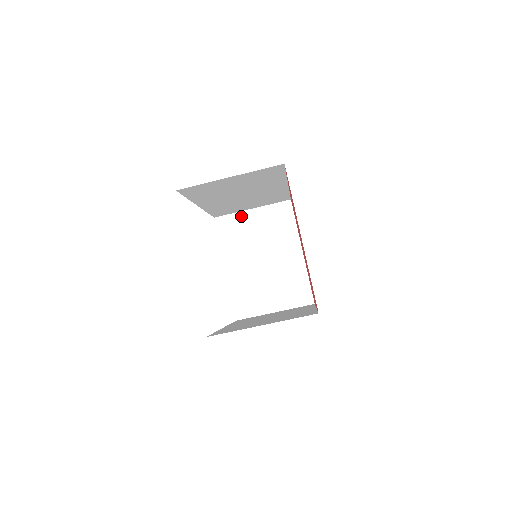
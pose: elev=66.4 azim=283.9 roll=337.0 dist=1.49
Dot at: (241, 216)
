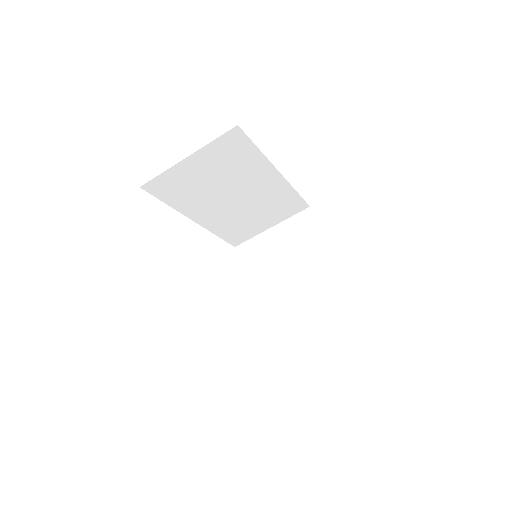
Dot at: (261, 238)
